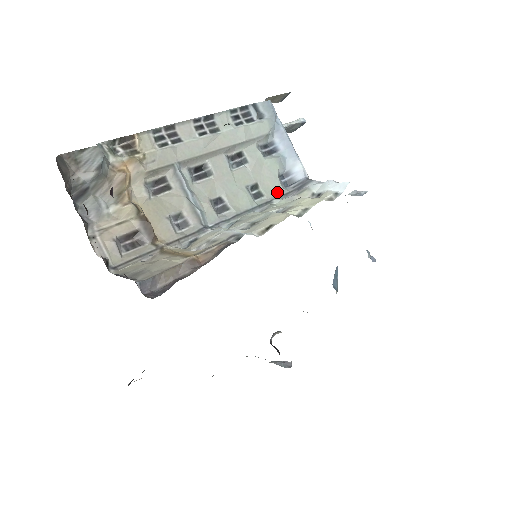
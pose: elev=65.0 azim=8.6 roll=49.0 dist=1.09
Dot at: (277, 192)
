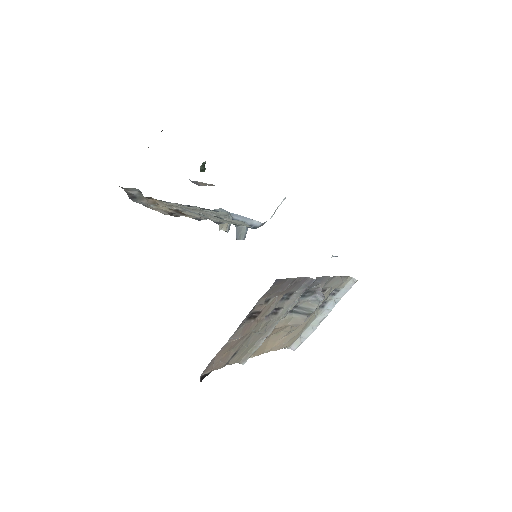
Dot at: occluded
